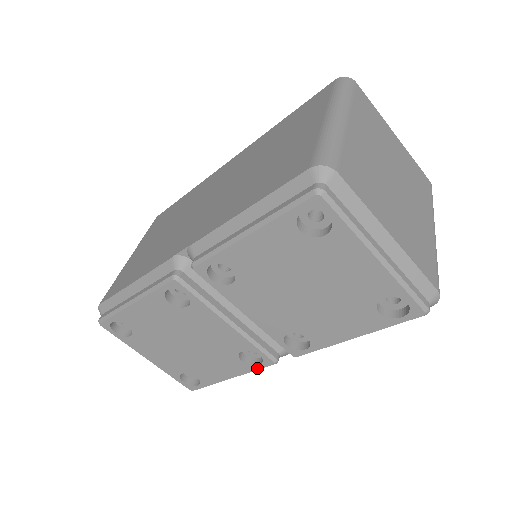
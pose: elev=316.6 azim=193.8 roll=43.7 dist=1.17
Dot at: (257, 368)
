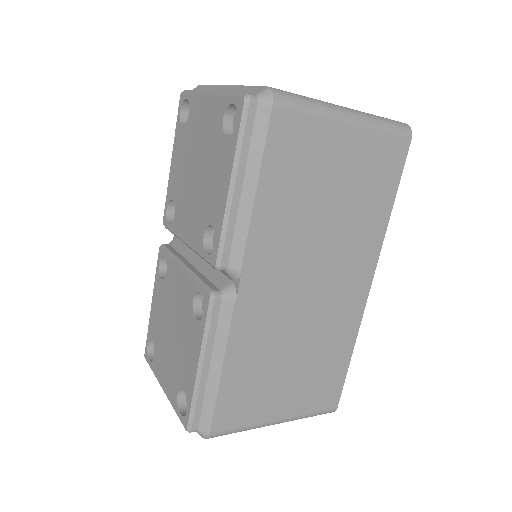
Dot at: (205, 320)
